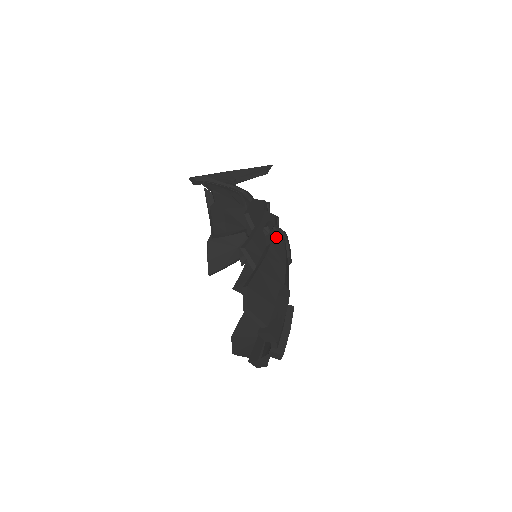
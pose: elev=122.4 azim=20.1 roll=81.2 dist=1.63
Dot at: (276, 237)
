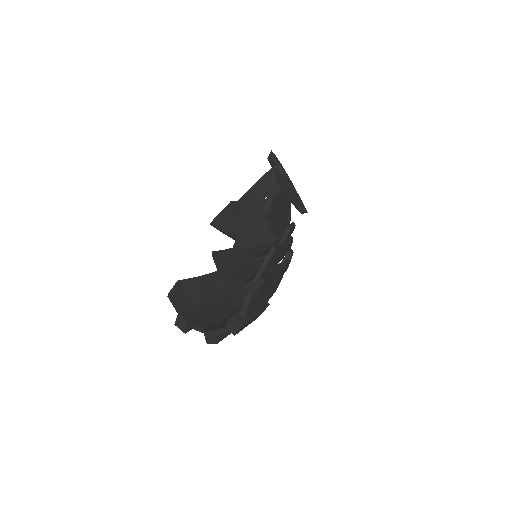
Dot at: occluded
